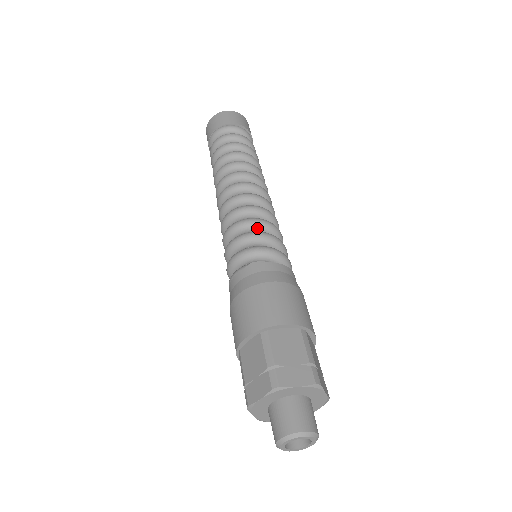
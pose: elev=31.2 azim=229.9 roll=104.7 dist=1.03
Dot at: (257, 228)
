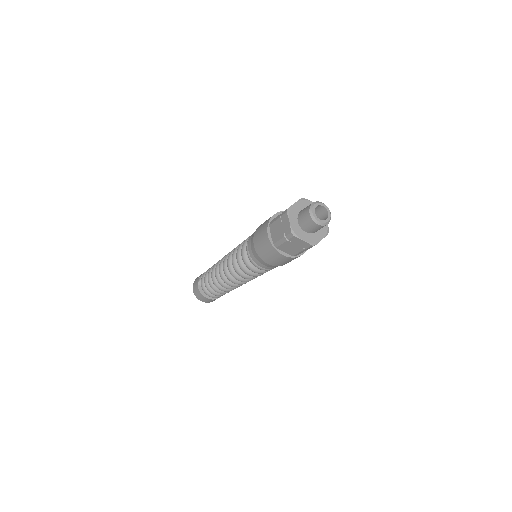
Dot at: occluded
